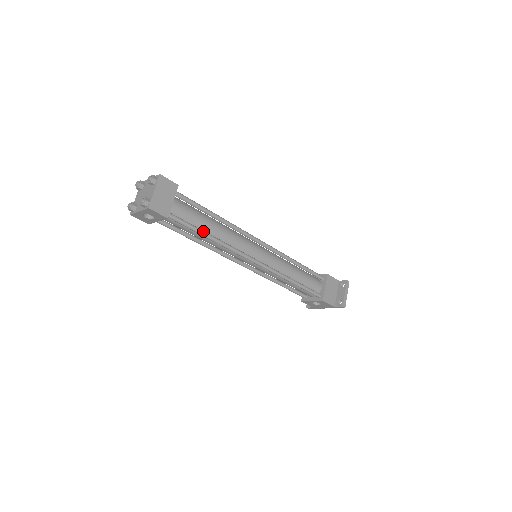
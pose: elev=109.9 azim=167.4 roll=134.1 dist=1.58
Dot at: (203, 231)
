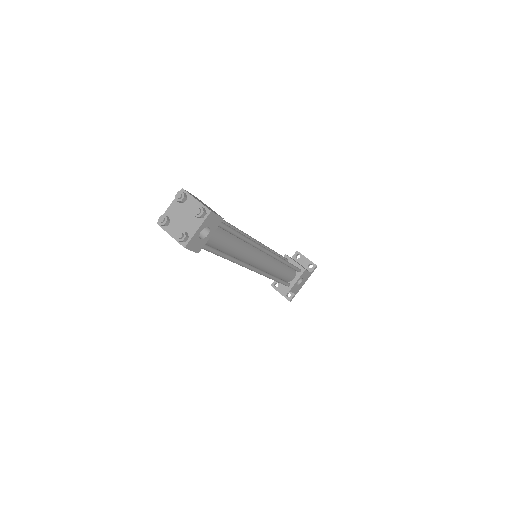
Dot at: (237, 231)
